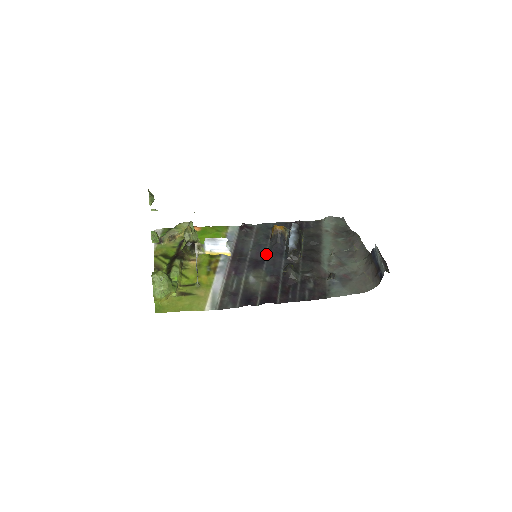
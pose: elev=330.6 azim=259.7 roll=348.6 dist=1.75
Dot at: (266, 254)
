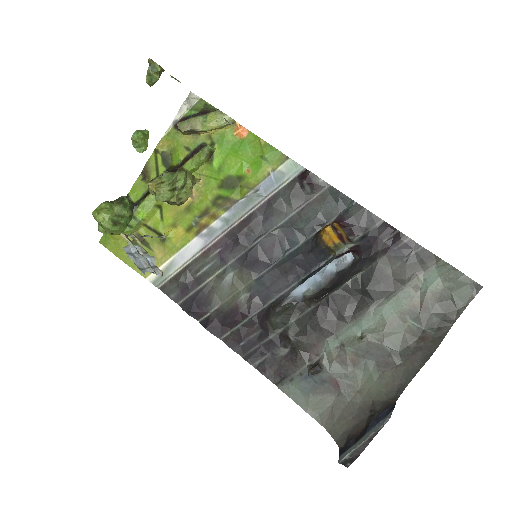
Dot at: (284, 255)
